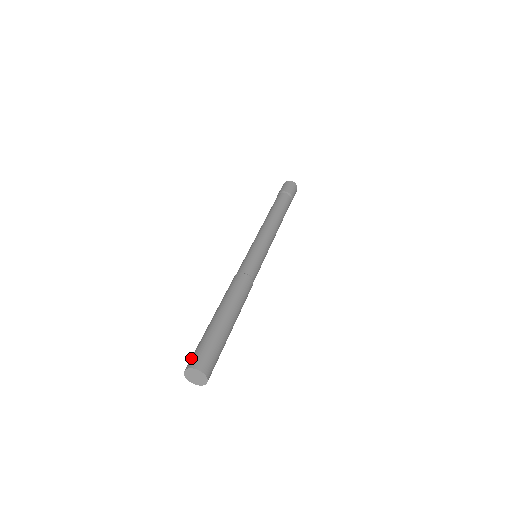
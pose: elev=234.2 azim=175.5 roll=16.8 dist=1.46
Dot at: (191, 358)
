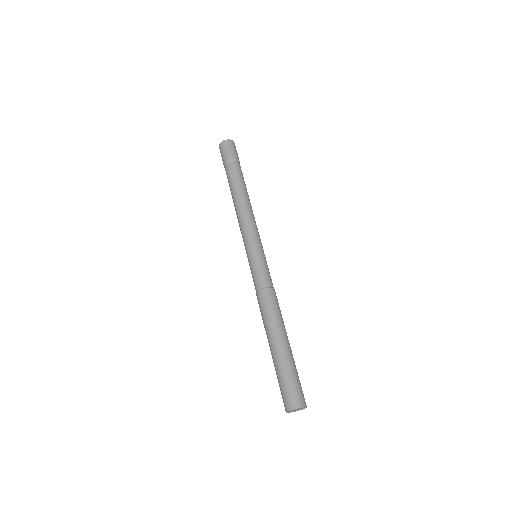
Dot at: occluded
